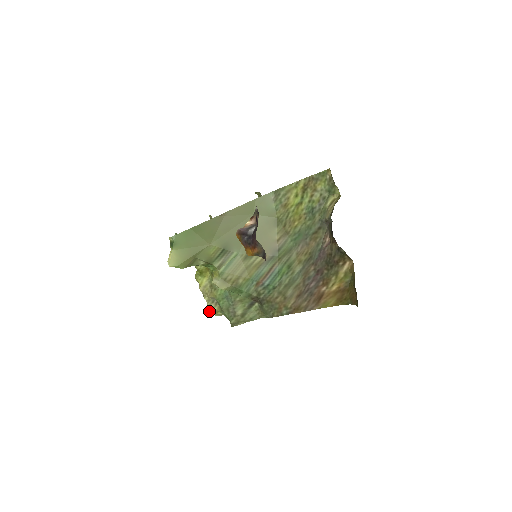
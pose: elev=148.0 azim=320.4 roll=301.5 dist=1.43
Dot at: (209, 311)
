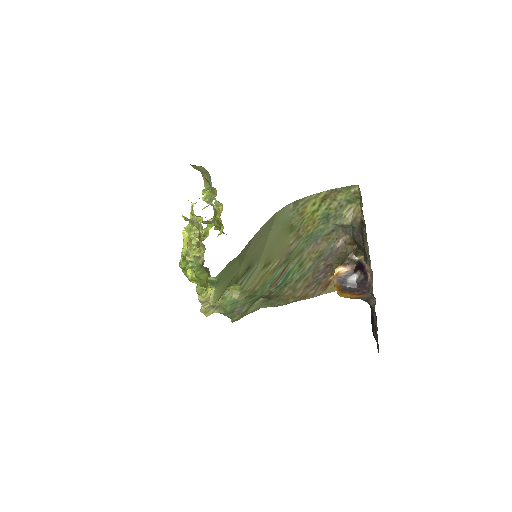
Dot at: (206, 315)
